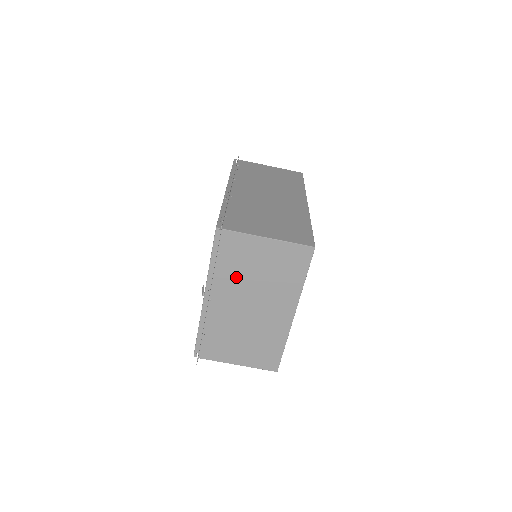
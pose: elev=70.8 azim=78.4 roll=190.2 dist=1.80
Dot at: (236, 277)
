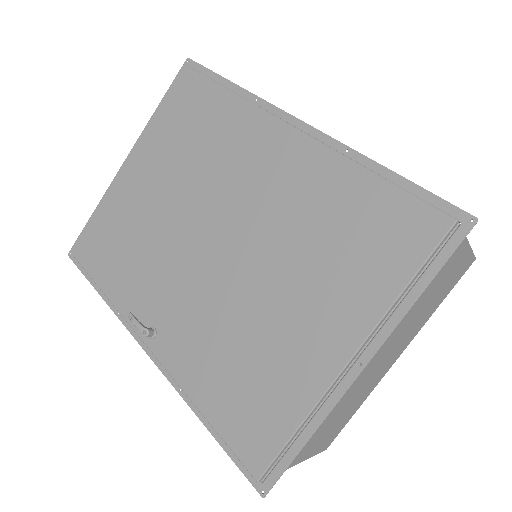
Dot at: occluded
